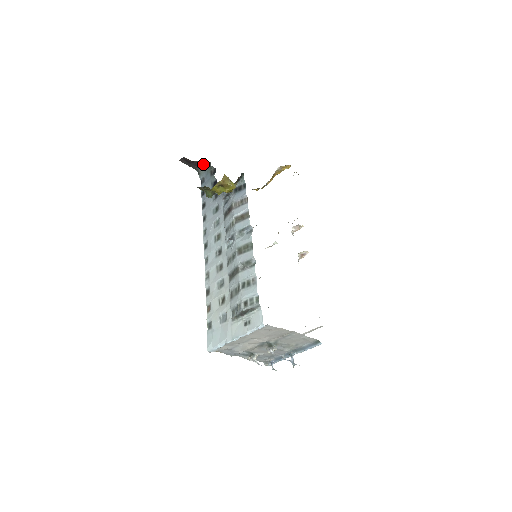
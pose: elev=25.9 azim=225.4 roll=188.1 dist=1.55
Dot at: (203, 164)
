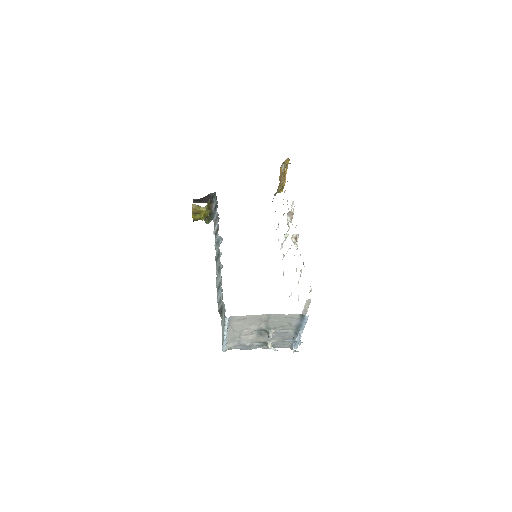
Dot at: occluded
